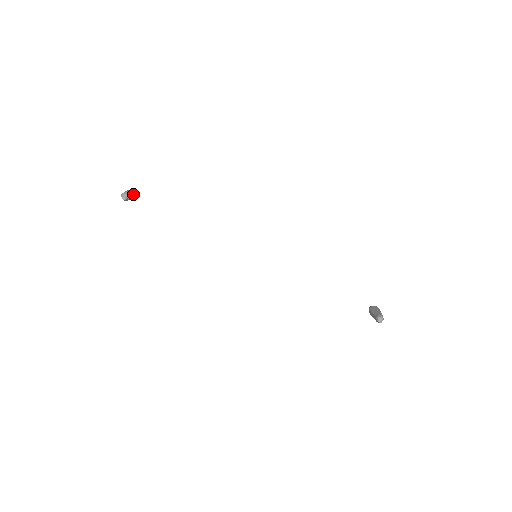
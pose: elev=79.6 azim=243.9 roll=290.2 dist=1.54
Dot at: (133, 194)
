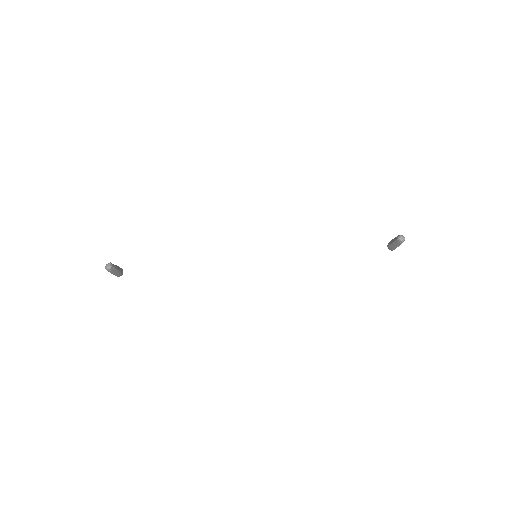
Dot at: (116, 266)
